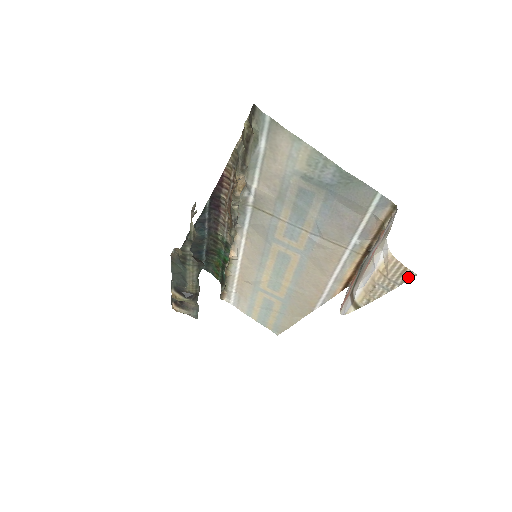
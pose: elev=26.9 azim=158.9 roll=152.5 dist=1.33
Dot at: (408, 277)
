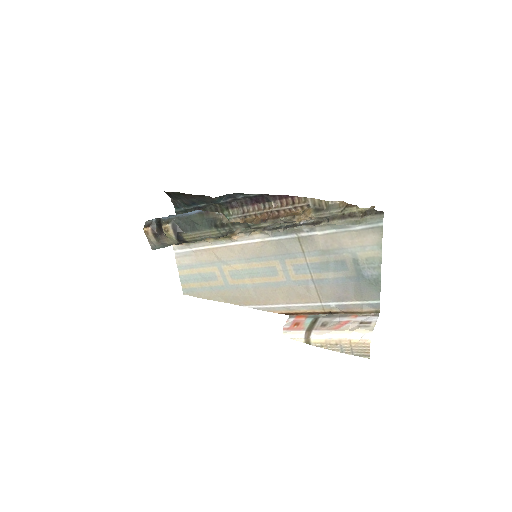
Dot at: (363, 356)
